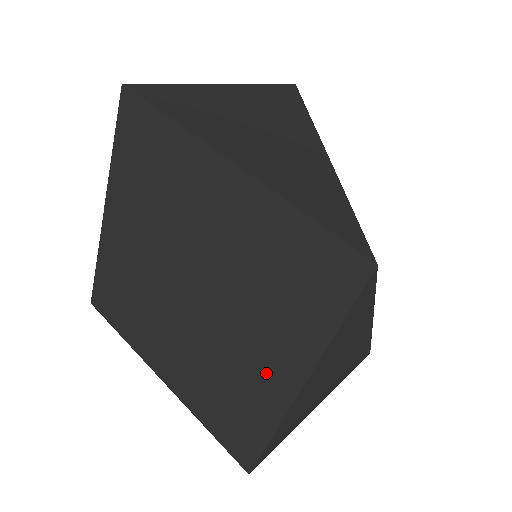
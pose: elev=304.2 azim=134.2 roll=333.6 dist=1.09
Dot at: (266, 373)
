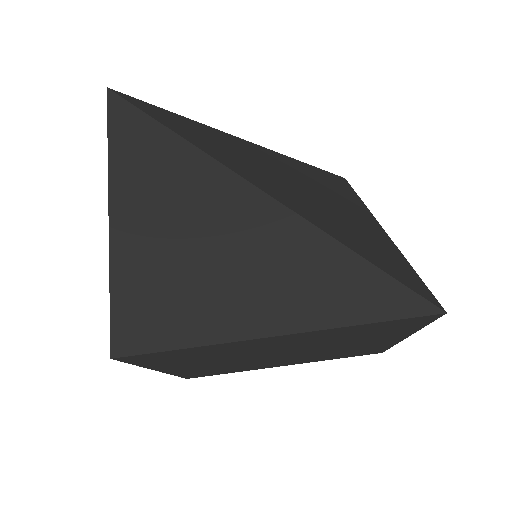
Dot at: (374, 344)
